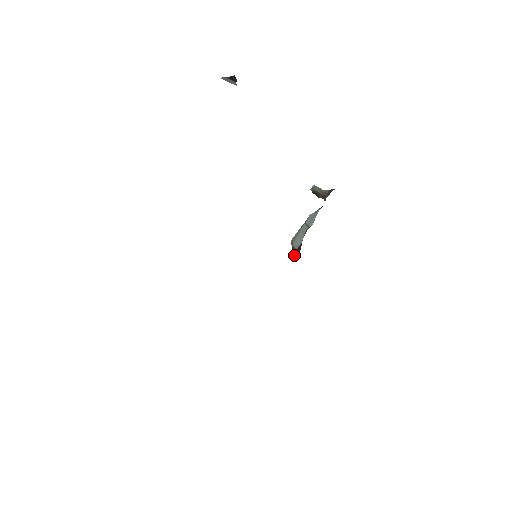
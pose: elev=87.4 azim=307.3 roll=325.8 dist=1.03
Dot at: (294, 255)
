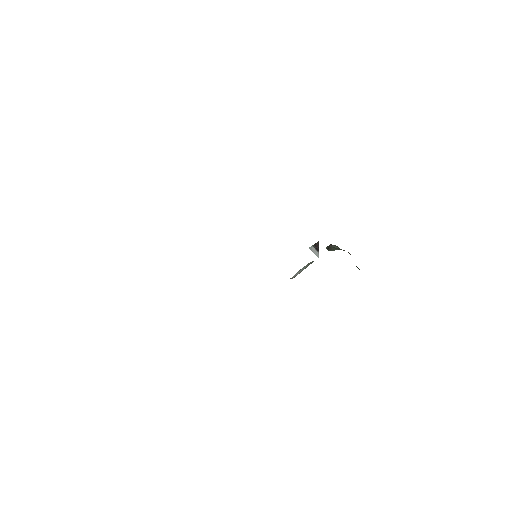
Dot at: occluded
